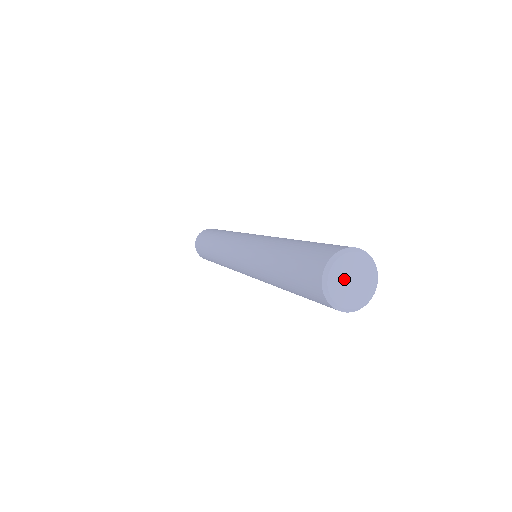
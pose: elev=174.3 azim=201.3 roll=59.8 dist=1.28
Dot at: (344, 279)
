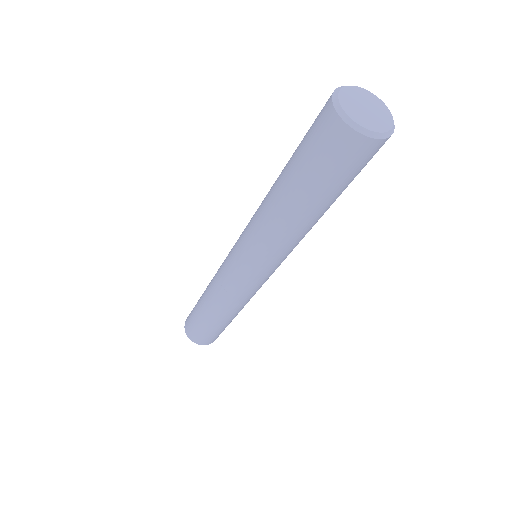
Dot at: (358, 109)
